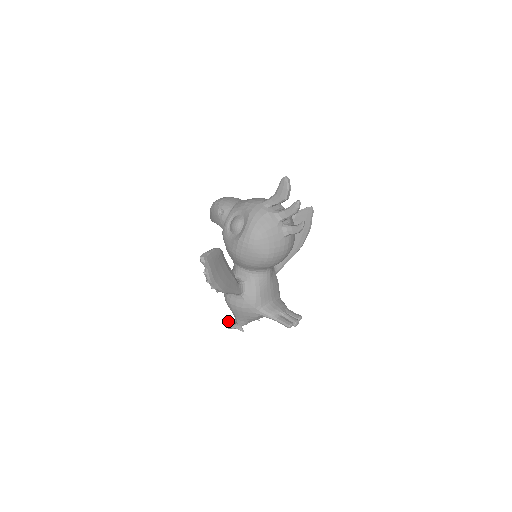
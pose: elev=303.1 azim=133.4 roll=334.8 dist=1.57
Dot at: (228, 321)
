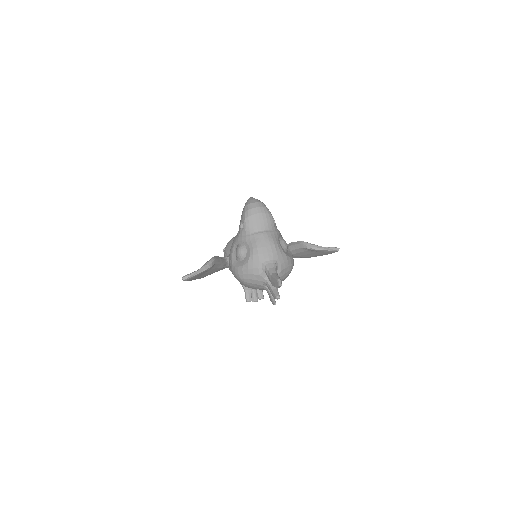
Dot at: occluded
